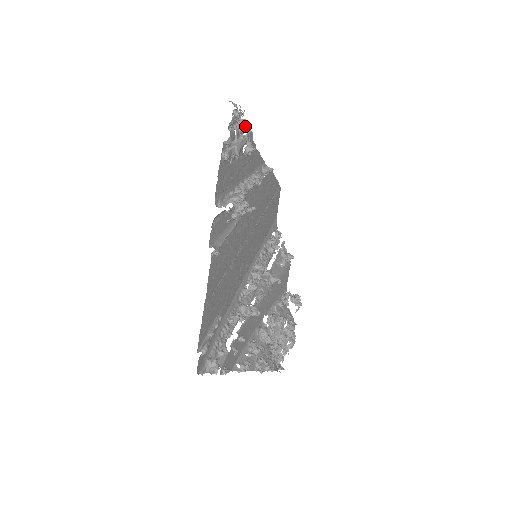
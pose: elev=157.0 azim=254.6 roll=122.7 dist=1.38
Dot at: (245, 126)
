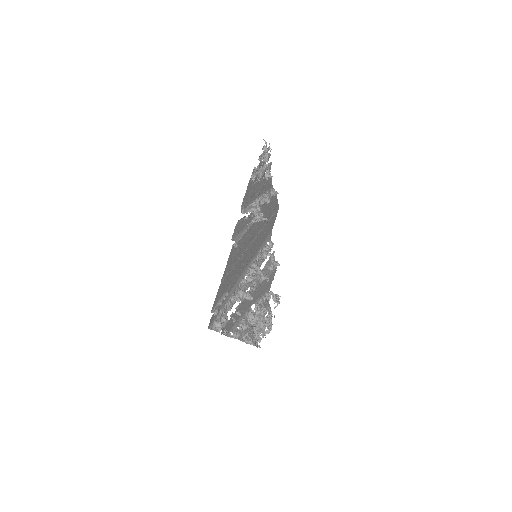
Dot at: (268, 158)
